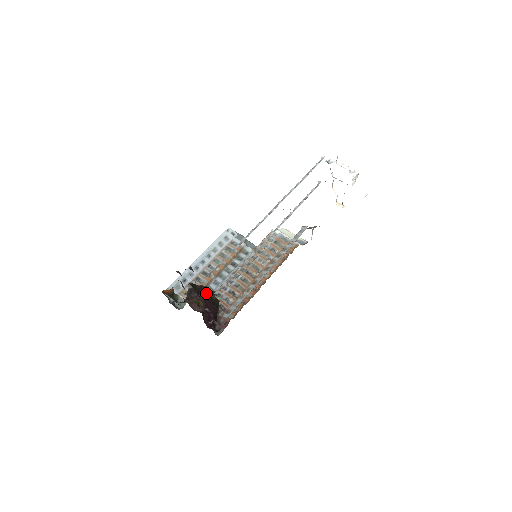
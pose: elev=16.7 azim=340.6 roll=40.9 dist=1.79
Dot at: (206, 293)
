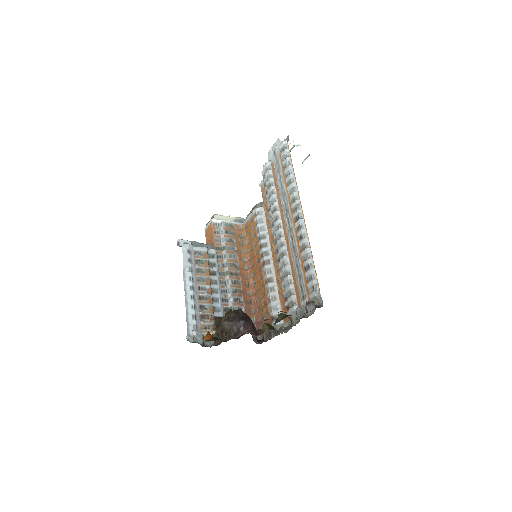
Dot at: (302, 314)
